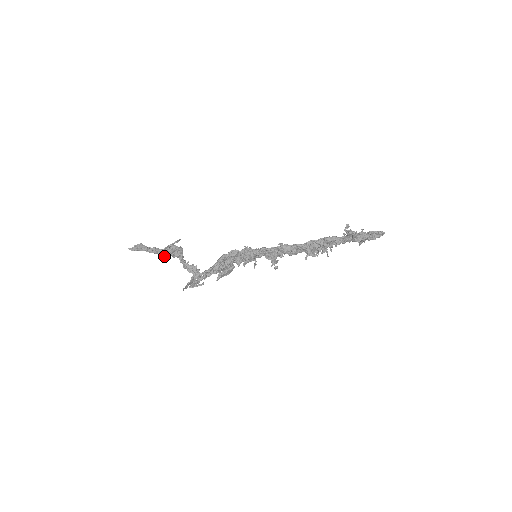
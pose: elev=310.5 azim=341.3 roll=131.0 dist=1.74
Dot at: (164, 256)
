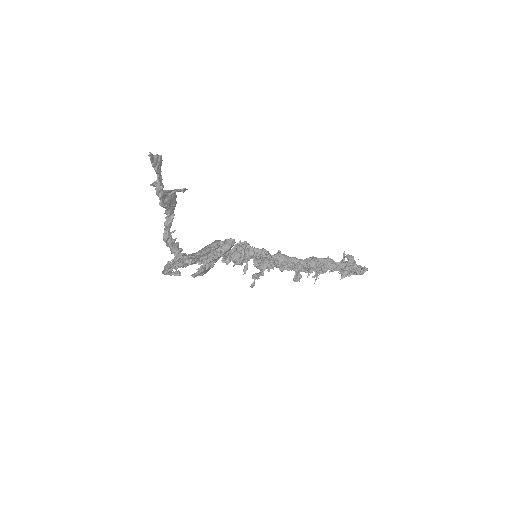
Dot at: (162, 202)
